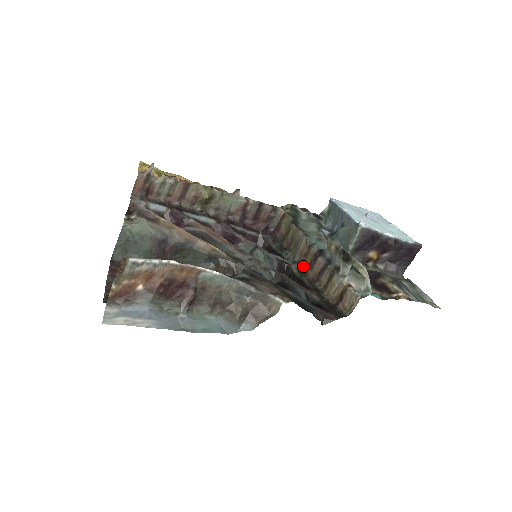
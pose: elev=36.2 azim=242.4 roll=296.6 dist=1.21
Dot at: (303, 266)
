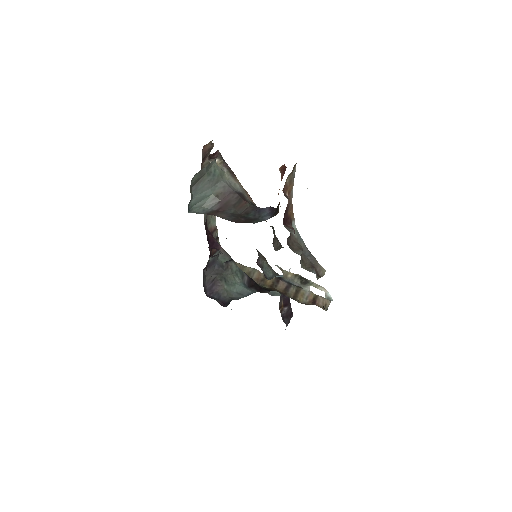
Dot at: (264, 286)
